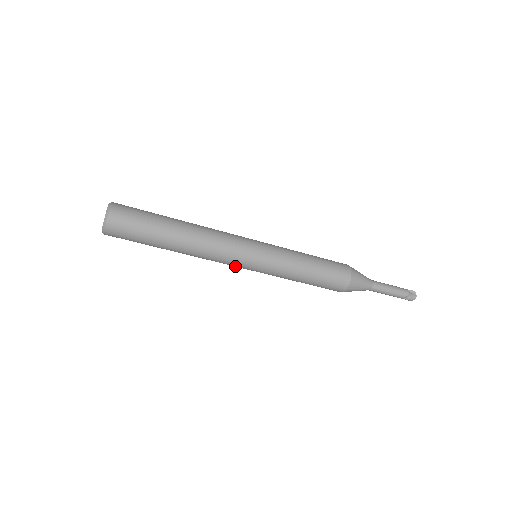
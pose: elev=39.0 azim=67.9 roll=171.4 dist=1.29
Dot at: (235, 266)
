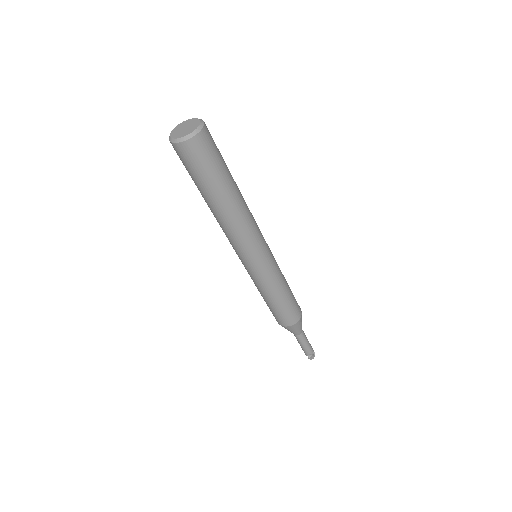
Dot at: (241, 254)
